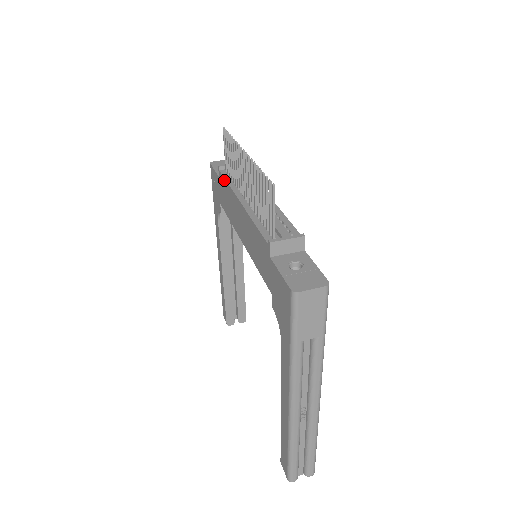
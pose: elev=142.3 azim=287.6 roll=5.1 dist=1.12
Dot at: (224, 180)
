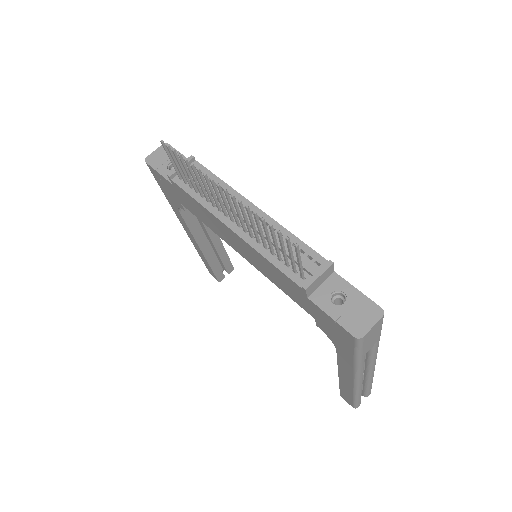
Dot at: (186, 194)
